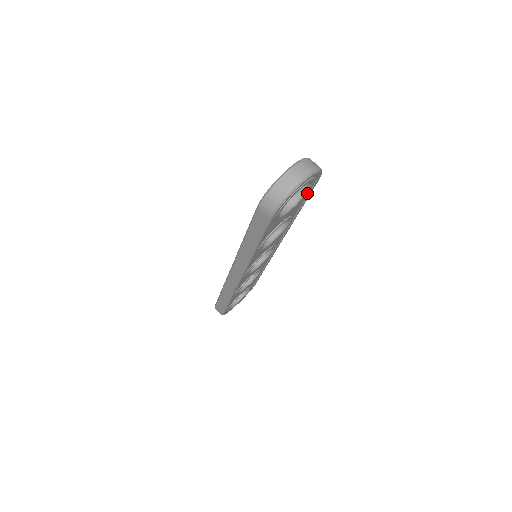
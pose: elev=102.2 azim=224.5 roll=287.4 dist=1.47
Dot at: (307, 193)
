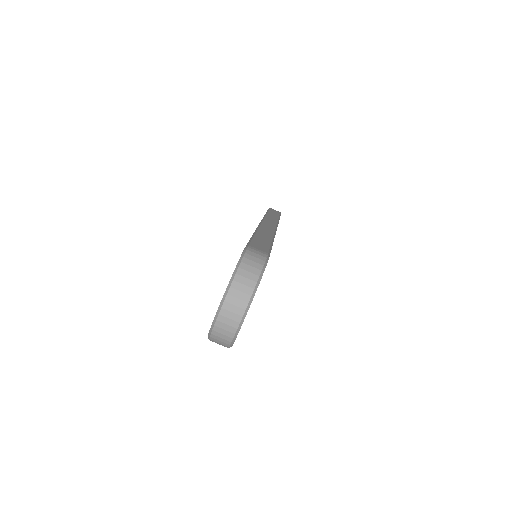
Dot at: occluded
